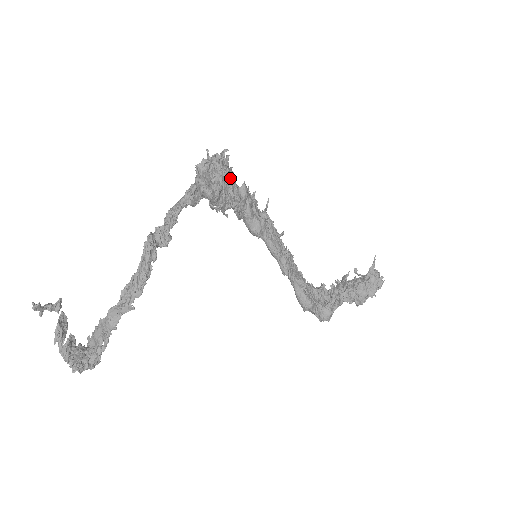
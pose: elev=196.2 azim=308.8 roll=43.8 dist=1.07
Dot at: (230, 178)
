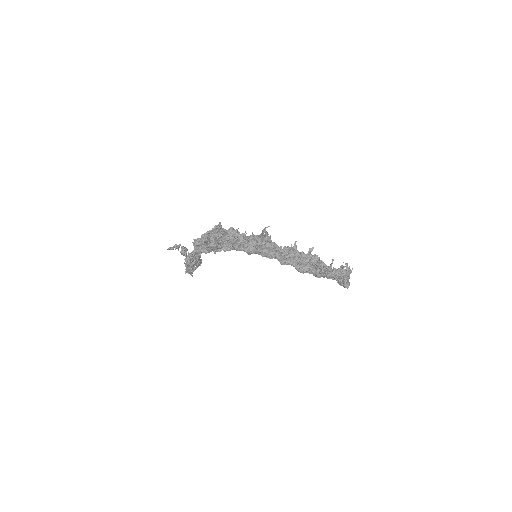
Dot at: (219, 240)
